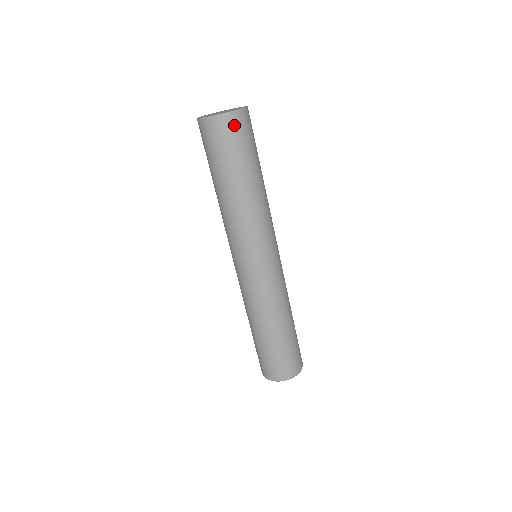
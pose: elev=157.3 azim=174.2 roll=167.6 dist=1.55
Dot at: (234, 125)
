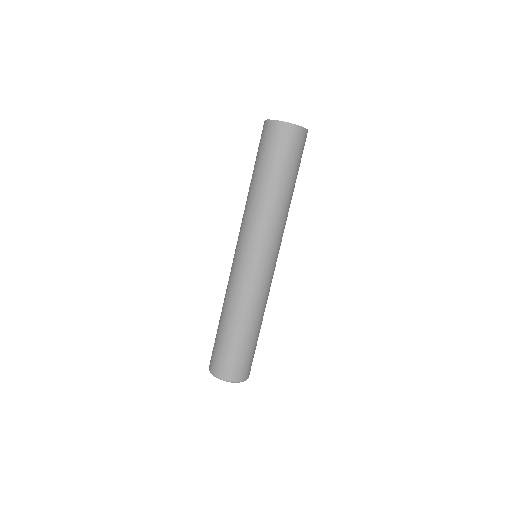
Dot at: (275, 132)
